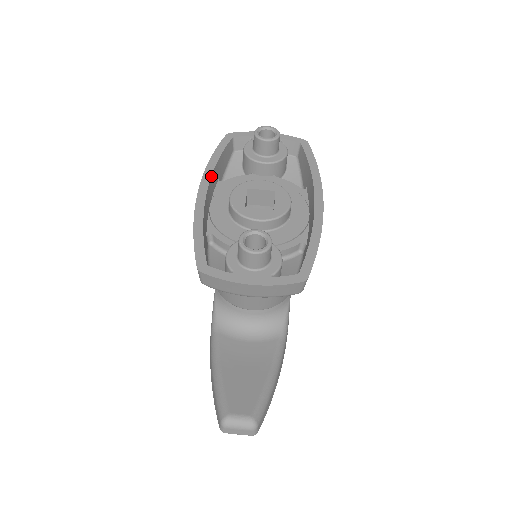
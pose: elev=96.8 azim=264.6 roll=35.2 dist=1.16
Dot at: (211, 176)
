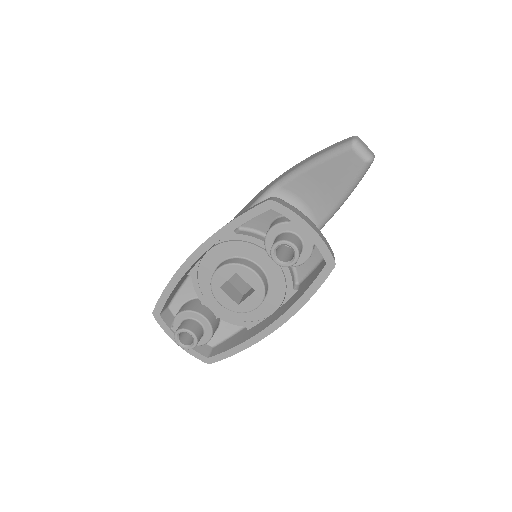
Dot at: occluded
